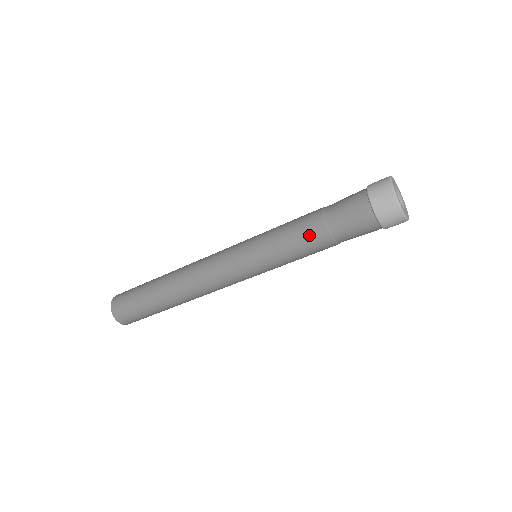
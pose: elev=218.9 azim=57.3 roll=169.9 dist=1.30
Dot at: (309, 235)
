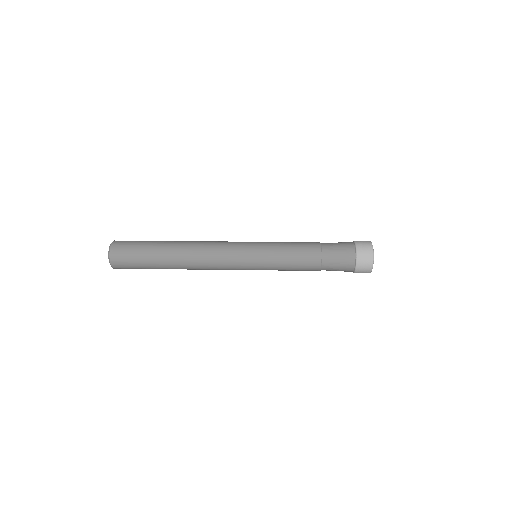
Dot at: (307, 270)
